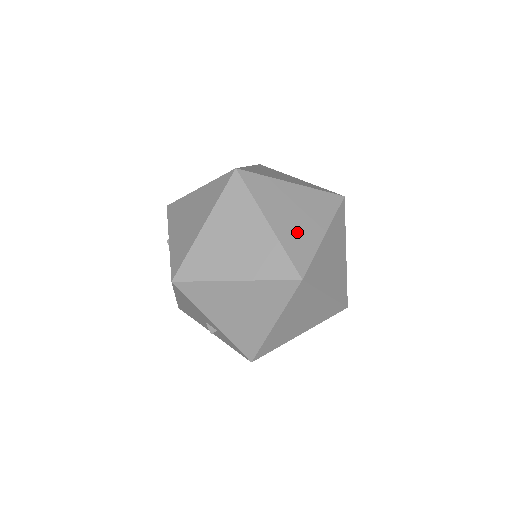
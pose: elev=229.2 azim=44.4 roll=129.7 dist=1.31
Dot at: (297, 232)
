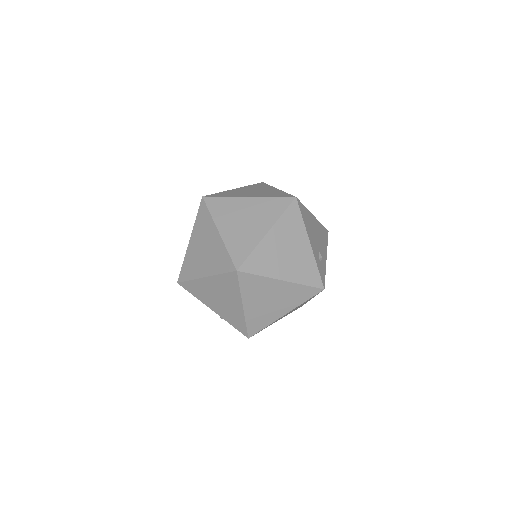
Dot at: (242, 235)
